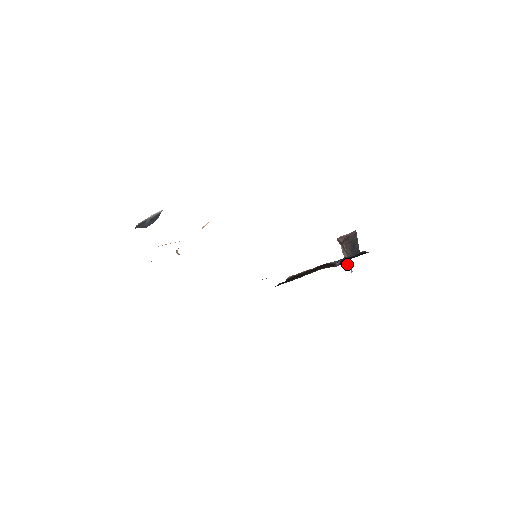
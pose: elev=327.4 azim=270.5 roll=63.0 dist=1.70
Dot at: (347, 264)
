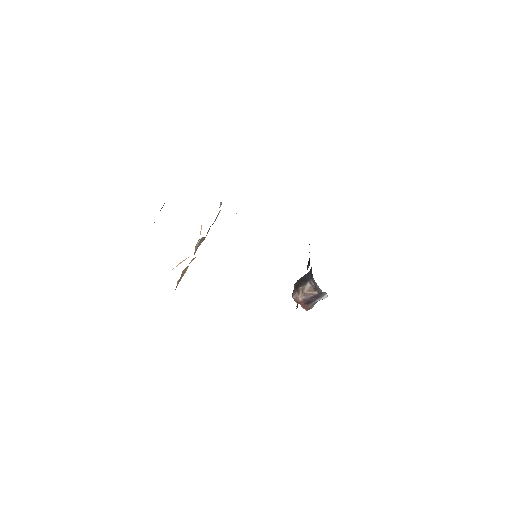
Dot at: (316, 287)
